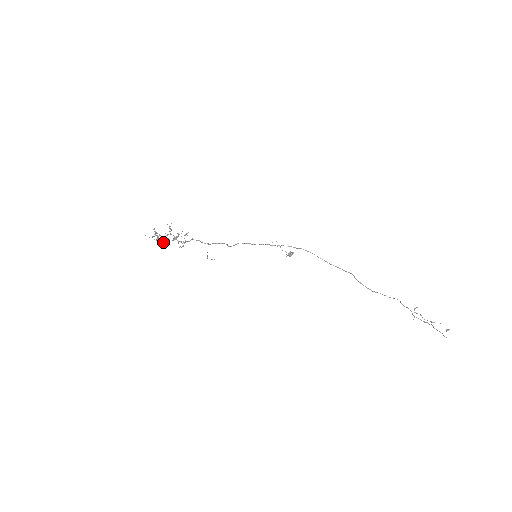
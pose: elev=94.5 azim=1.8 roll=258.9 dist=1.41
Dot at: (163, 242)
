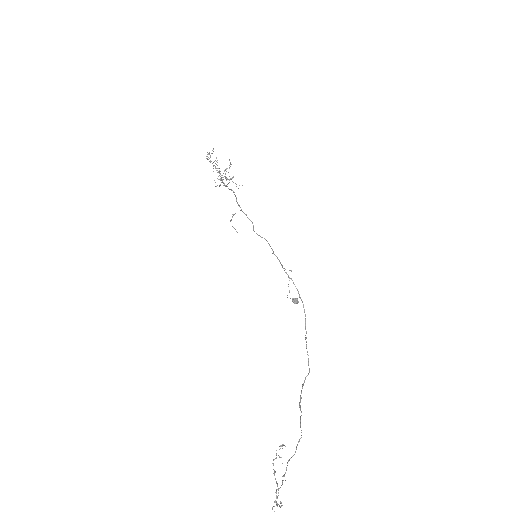
Dot at: occluded
